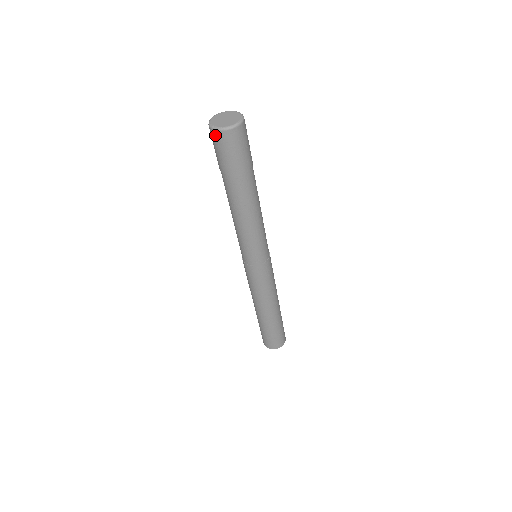
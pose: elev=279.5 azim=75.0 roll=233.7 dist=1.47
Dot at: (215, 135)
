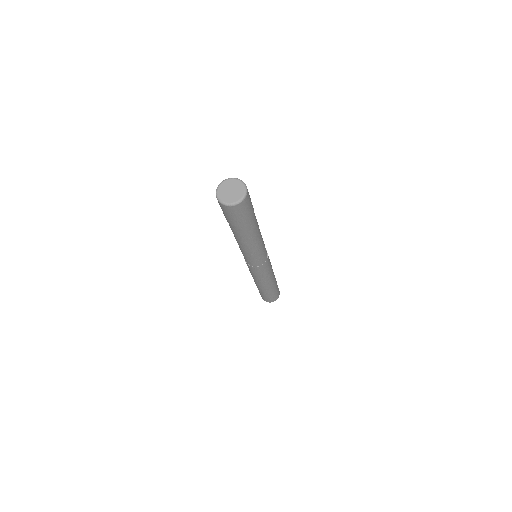
Dot at: occluded
